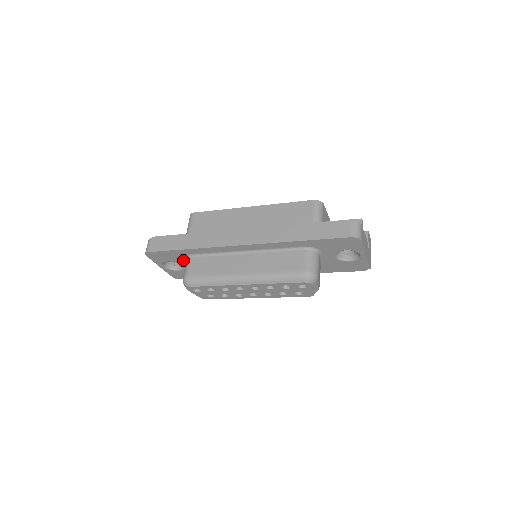
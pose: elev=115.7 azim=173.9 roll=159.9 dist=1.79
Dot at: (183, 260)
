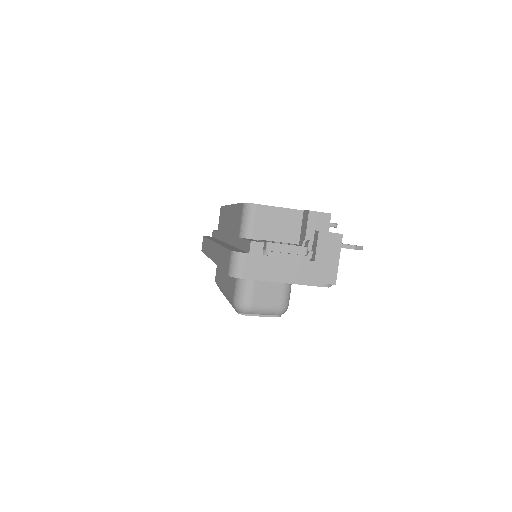
Dot at: occluded
